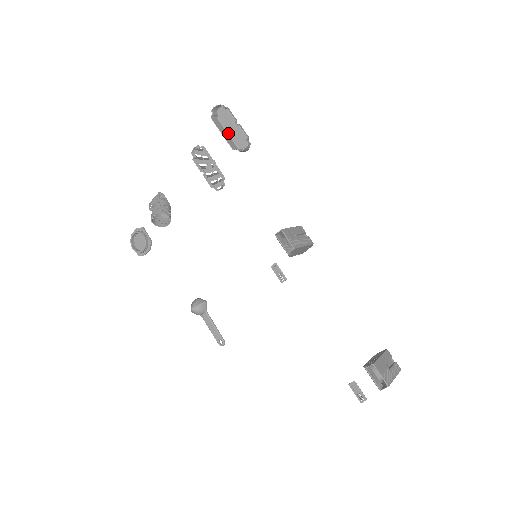
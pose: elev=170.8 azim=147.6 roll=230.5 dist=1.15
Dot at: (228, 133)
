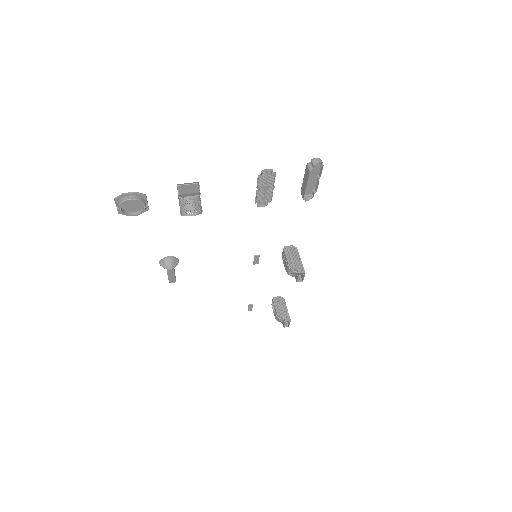
Dot at: (305, 178)
